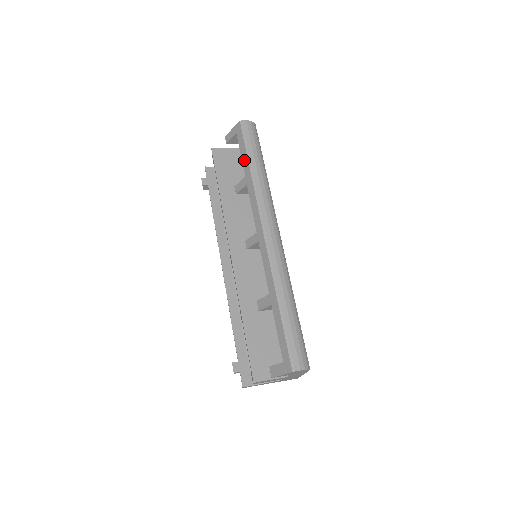
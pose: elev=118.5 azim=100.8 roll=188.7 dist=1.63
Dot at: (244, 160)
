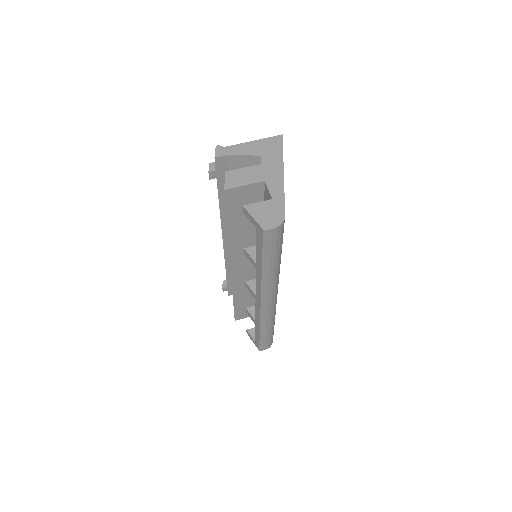
Dot at: (258, 256)
